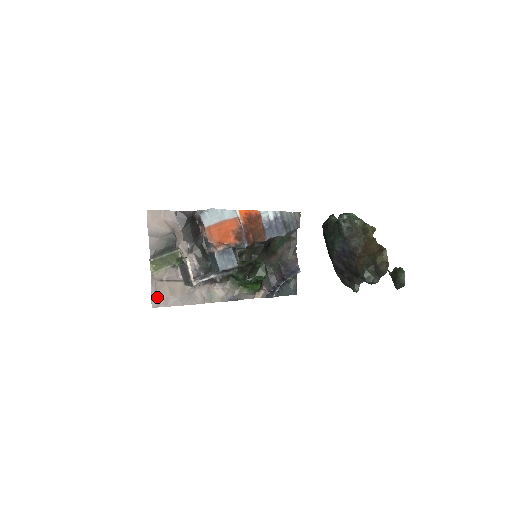
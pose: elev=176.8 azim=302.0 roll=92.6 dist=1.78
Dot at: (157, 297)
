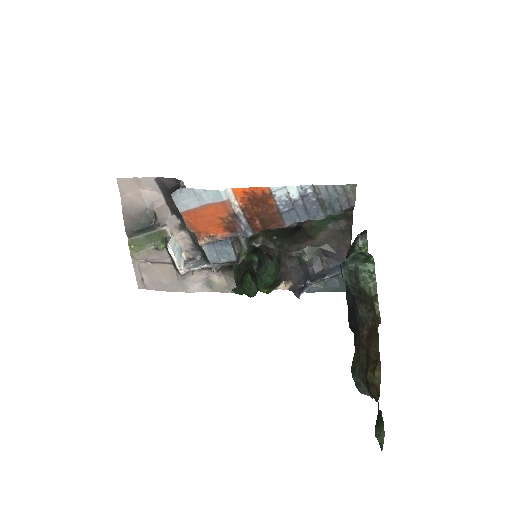
Dot at: (143, 279)
